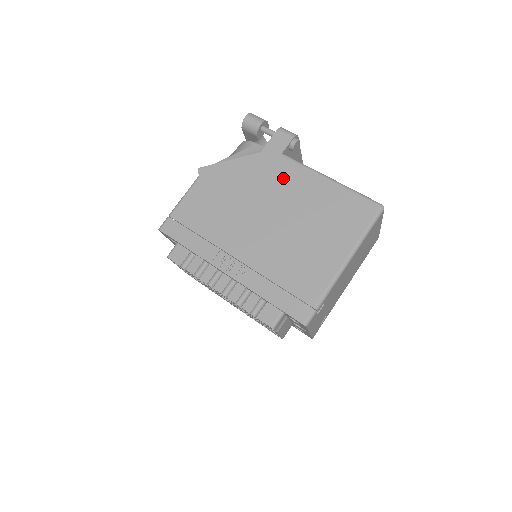
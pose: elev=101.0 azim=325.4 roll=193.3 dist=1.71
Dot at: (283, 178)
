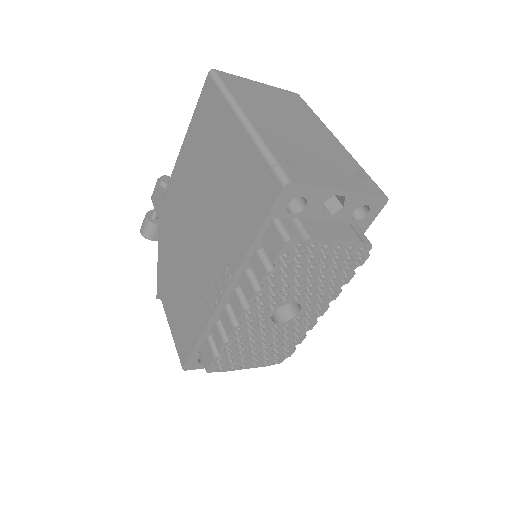
Dot at: (175, 198)
